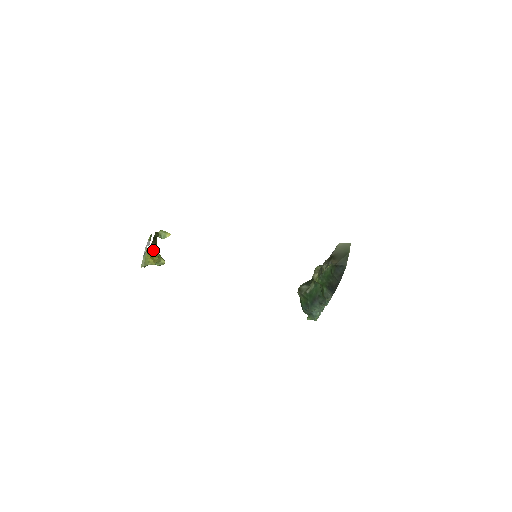
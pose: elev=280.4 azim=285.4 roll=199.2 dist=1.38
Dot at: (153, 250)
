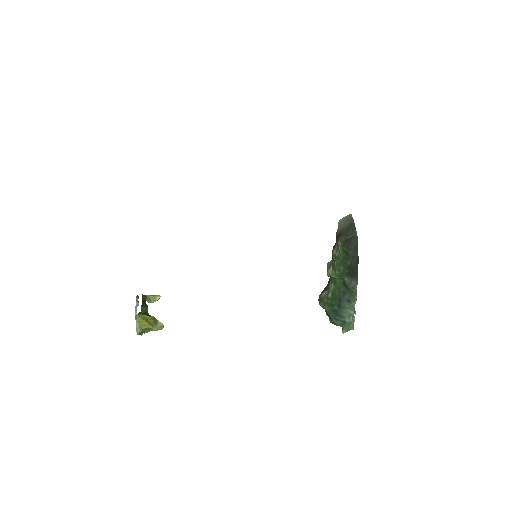
Dot at: (145, 314)
